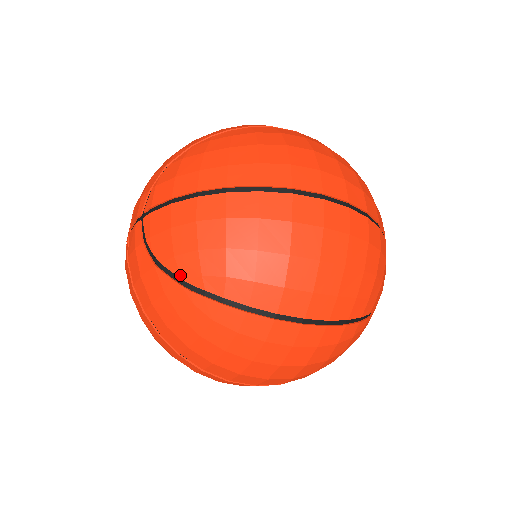
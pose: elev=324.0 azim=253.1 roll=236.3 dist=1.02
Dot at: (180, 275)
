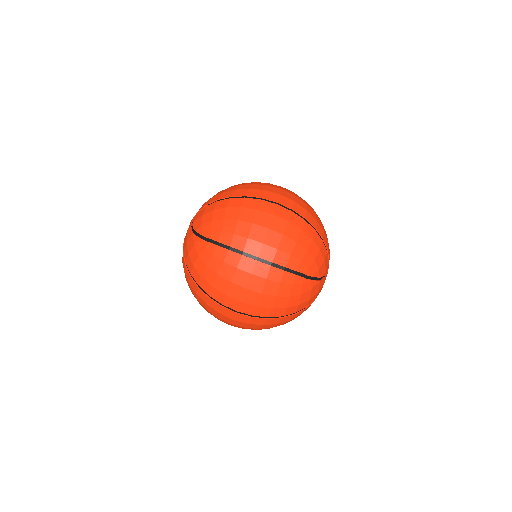
Dot at: (202, 234)
